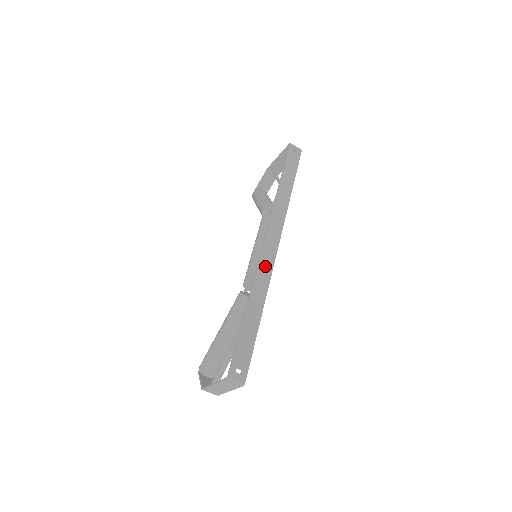
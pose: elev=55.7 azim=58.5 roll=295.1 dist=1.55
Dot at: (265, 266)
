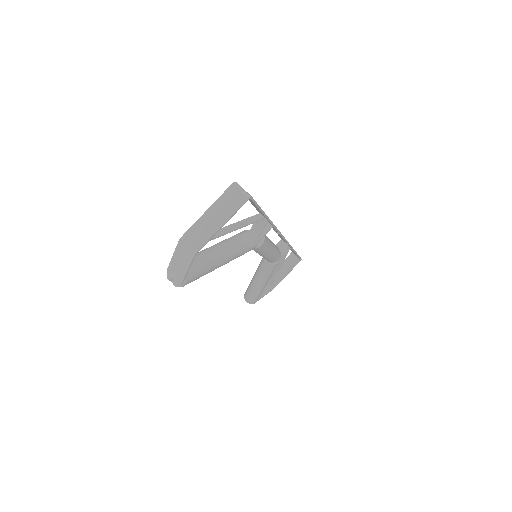
Dot at: occluded
